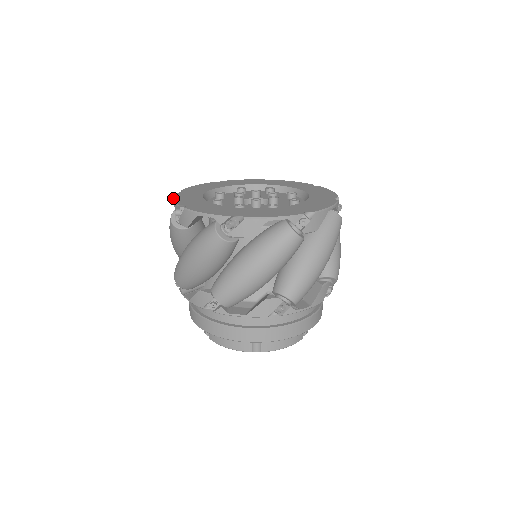
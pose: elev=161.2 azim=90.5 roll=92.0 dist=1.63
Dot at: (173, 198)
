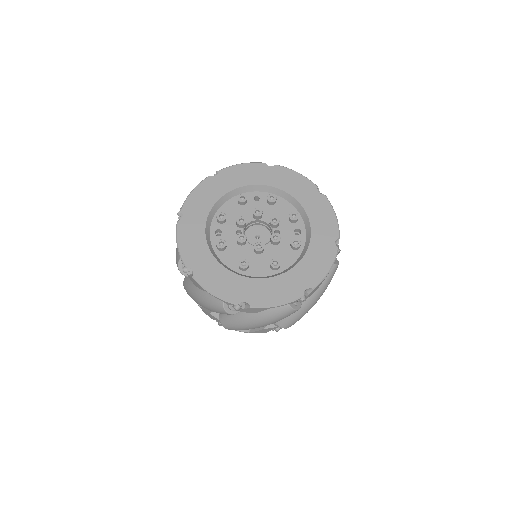
Dot at: (177, 242)
